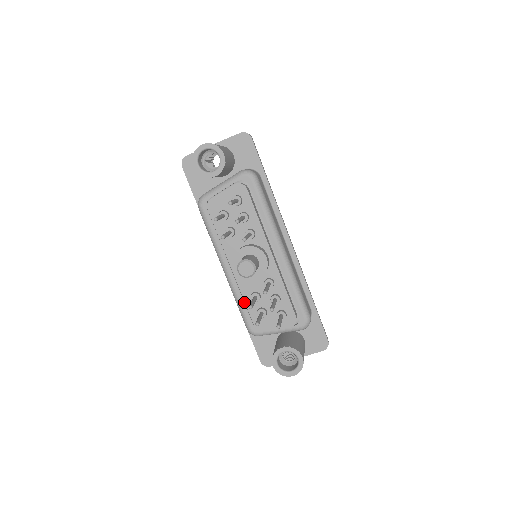
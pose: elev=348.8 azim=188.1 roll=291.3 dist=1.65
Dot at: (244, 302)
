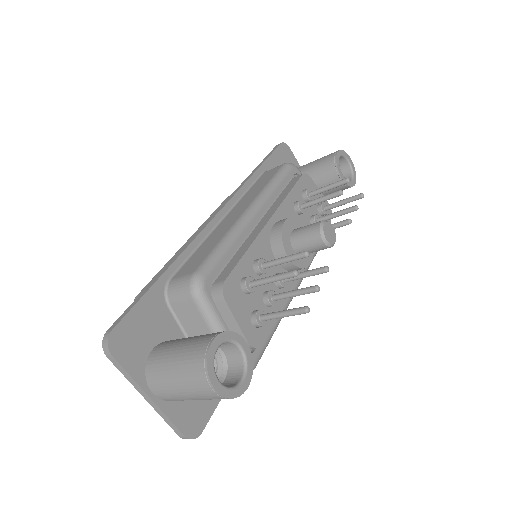
Dot at: (234, 253)
